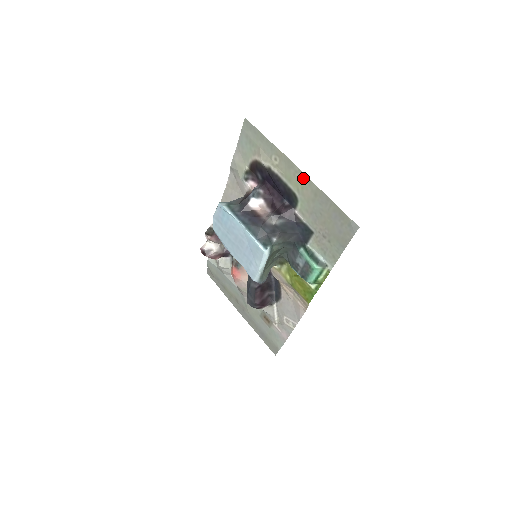
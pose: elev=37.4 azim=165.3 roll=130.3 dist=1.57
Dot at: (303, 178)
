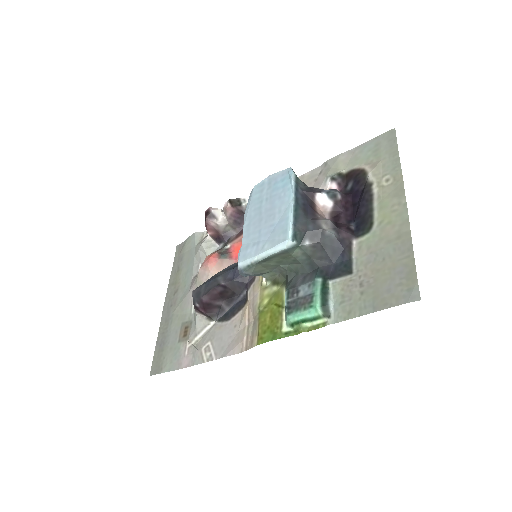
Dot at: (401, 214)
